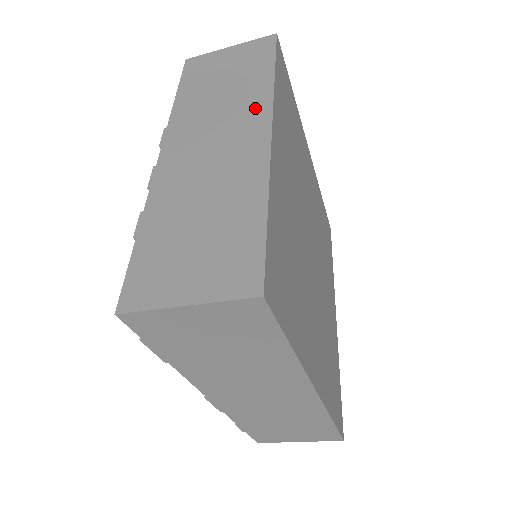
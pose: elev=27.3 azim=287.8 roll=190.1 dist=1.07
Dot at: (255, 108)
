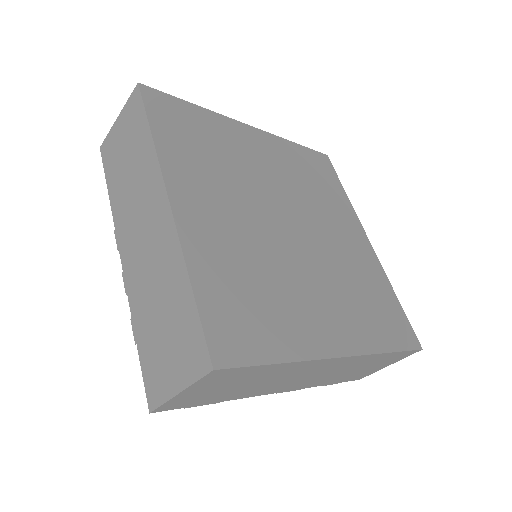
Dot at: (153, 181)
